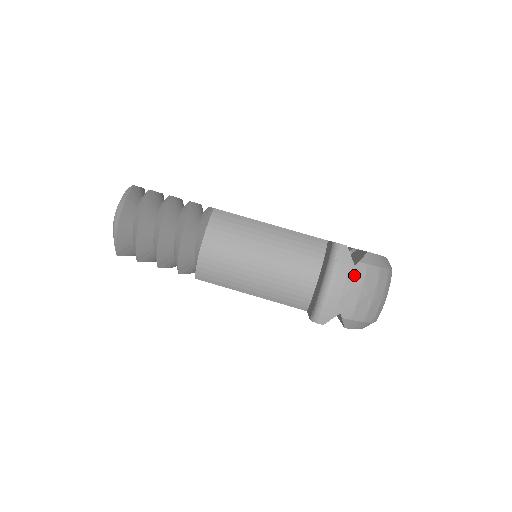
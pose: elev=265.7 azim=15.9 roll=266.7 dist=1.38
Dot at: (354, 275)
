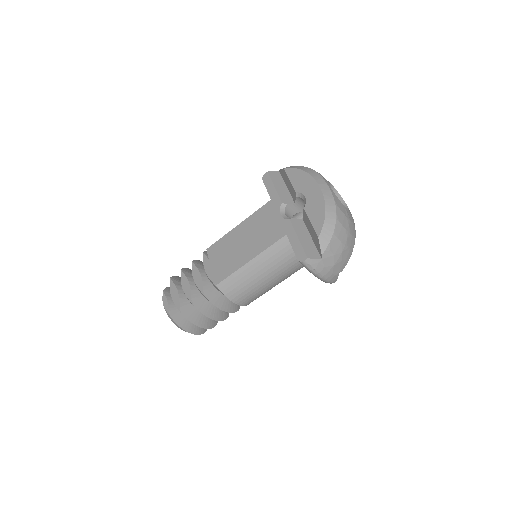
Dot at: (327, 261)
